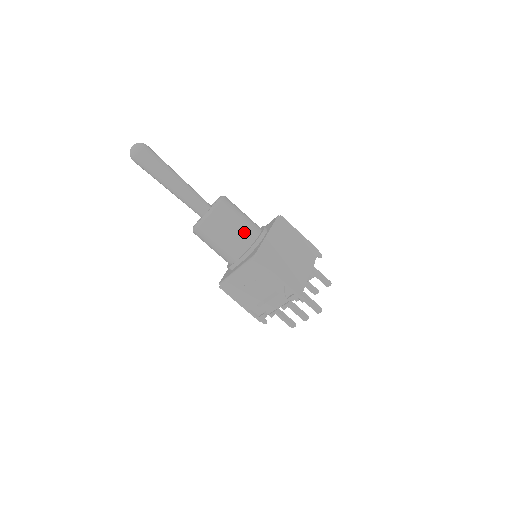
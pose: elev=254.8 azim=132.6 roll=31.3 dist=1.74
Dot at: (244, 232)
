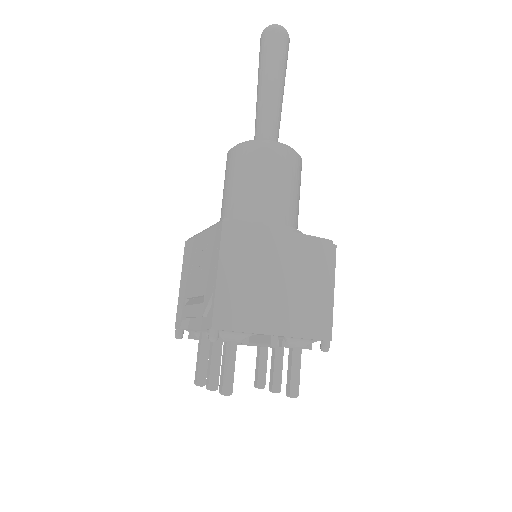
Dot at: (262, 200)
